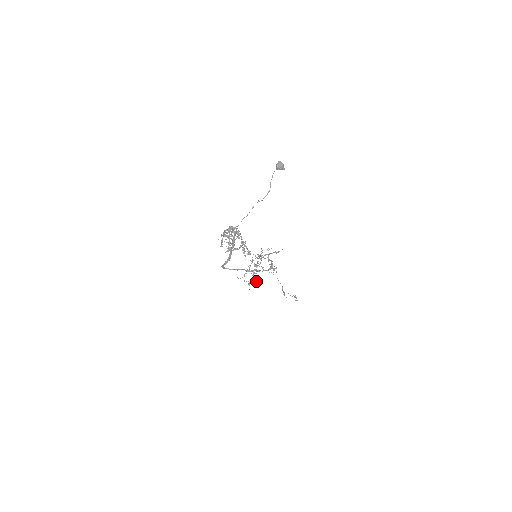
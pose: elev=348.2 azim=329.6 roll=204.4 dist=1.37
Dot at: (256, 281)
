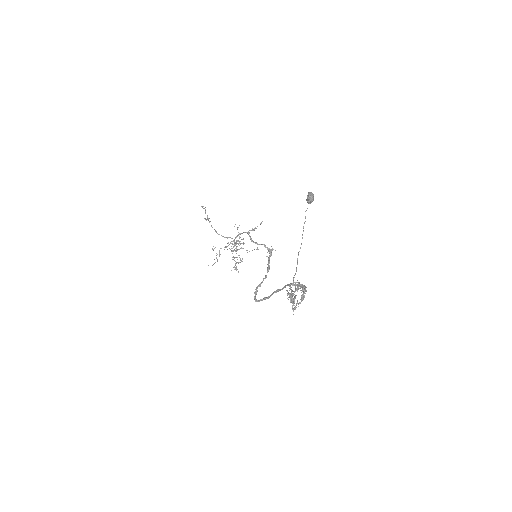
Dot at: occluded
